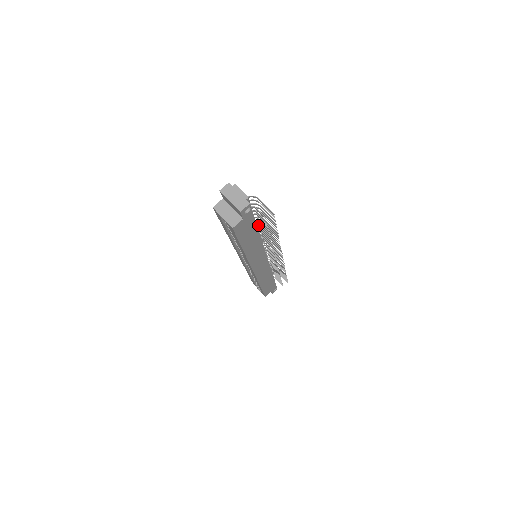
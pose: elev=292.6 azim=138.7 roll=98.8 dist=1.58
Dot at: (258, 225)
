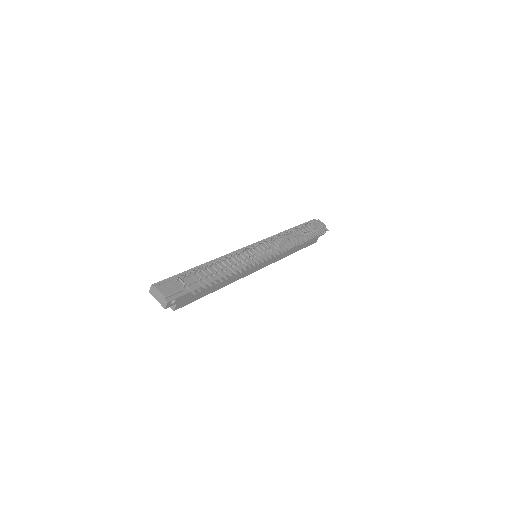
Dot at: (227, 256)
